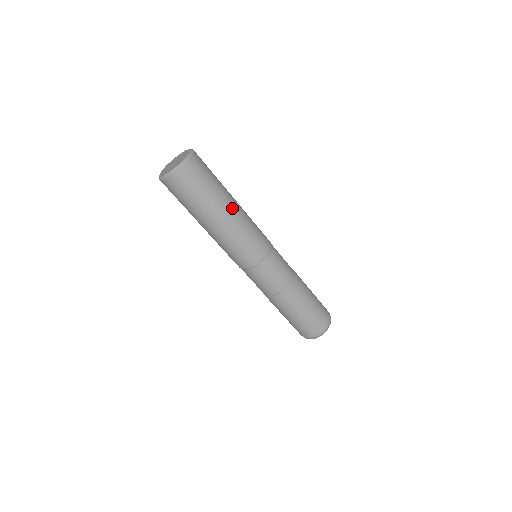
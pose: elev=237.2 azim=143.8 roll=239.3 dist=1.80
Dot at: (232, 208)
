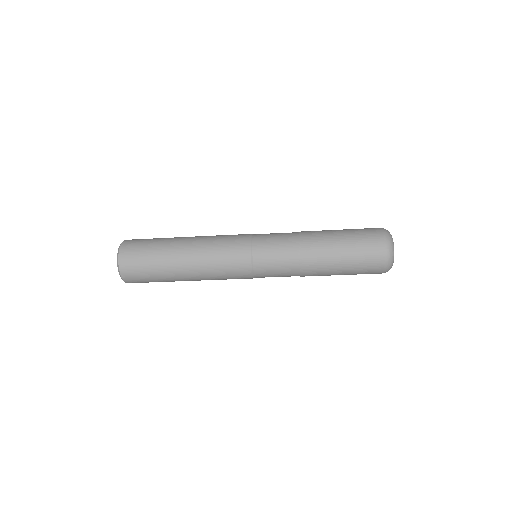
Dot at: (186, 242)
